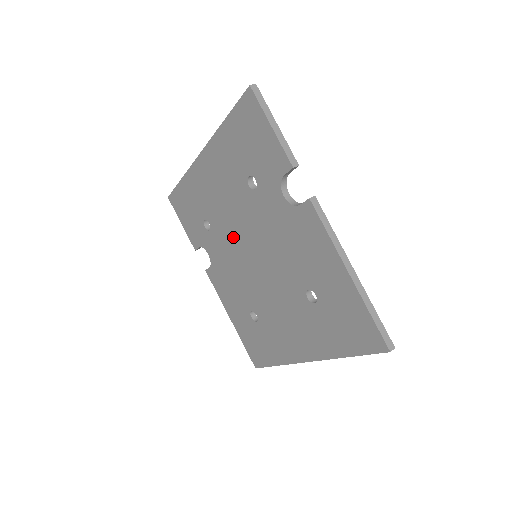
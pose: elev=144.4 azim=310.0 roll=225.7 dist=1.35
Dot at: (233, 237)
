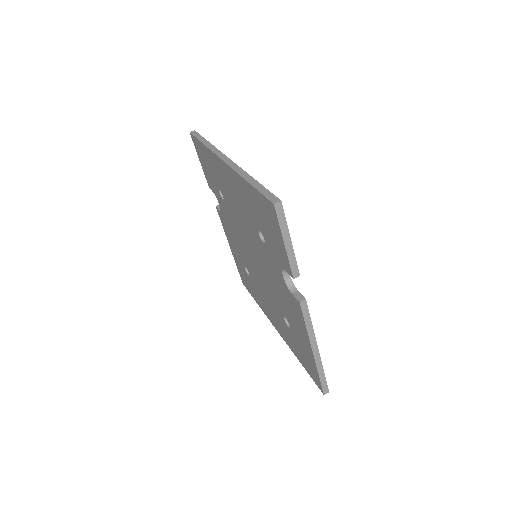
Dot at: (241, 229)
